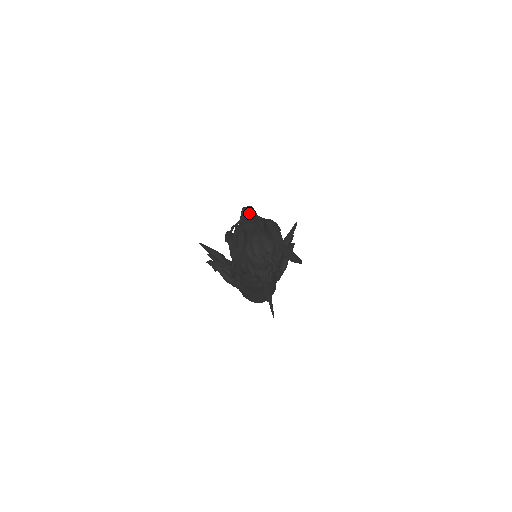
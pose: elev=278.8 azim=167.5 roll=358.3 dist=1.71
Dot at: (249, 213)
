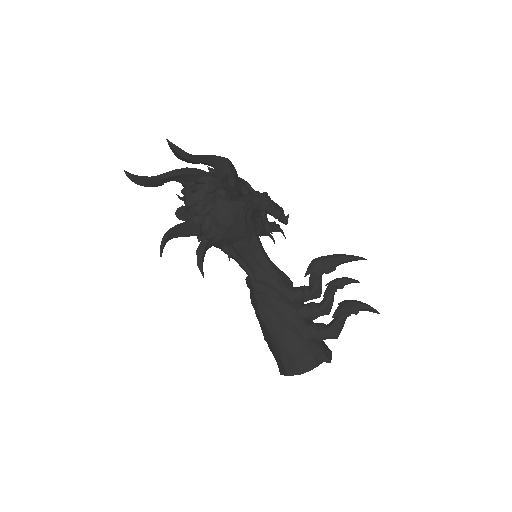
Dot at: occluded
